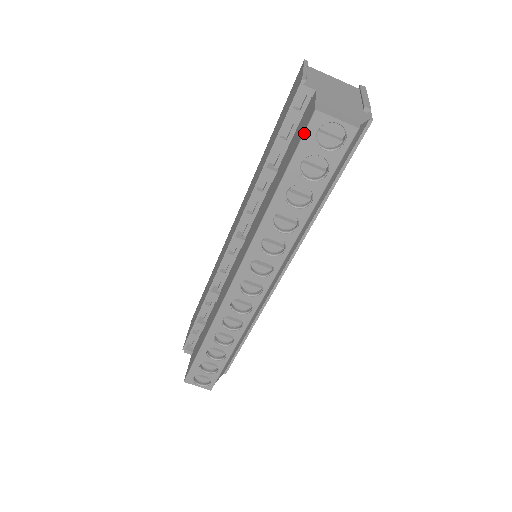
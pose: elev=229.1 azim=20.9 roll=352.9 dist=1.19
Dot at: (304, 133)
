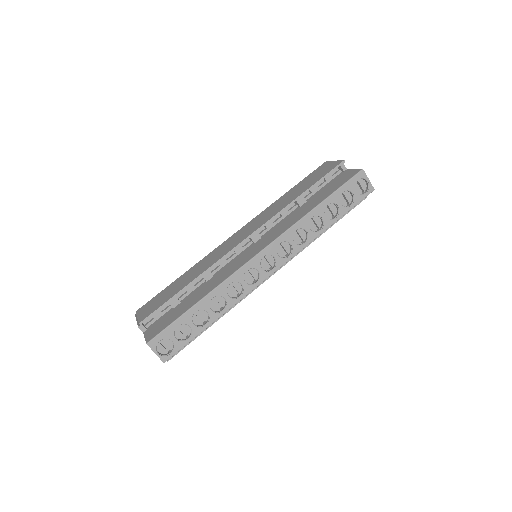
Dot at: (352, 177)
